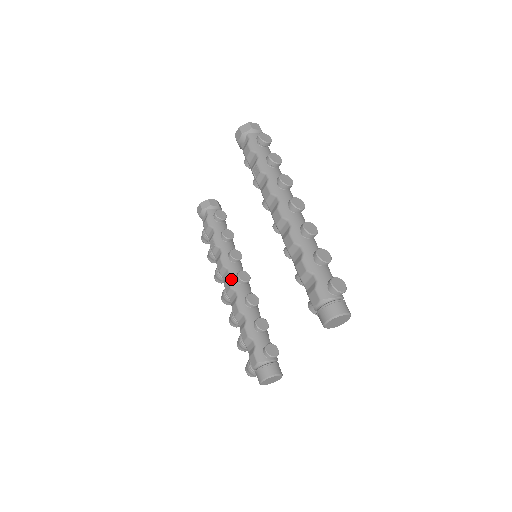
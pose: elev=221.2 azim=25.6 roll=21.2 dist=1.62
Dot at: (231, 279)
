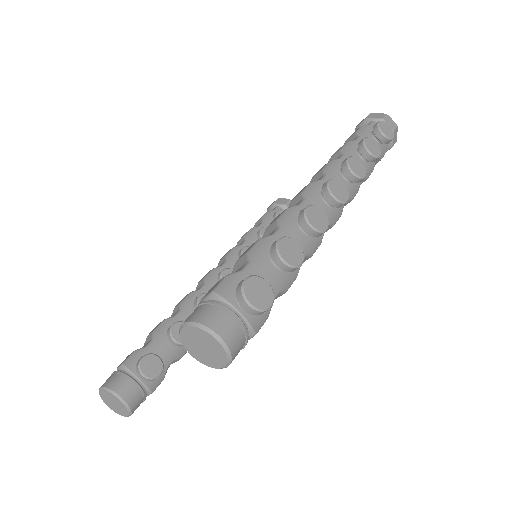
Dot at: (216, 270)
